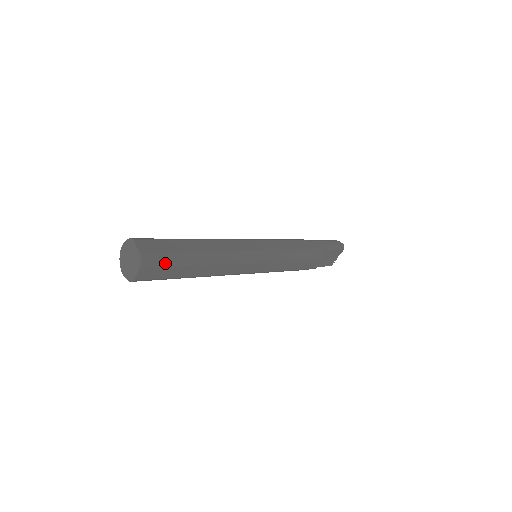
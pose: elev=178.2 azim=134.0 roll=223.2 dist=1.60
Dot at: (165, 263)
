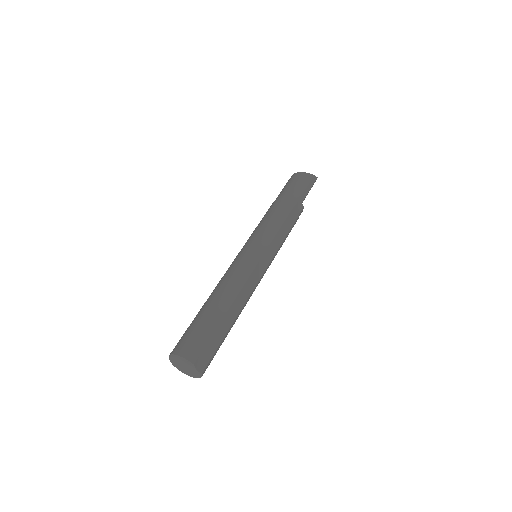
Dot at: (213, 357)
